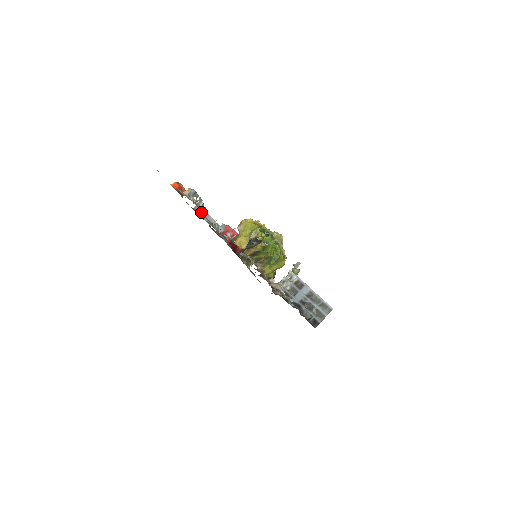
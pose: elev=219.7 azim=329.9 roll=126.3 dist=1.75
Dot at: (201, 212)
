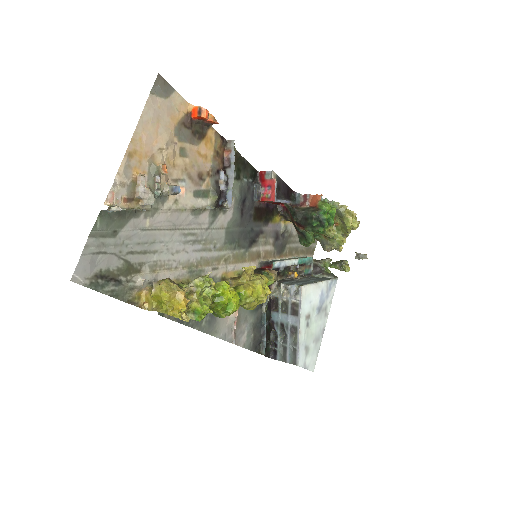
Dot at: (230, 156)
